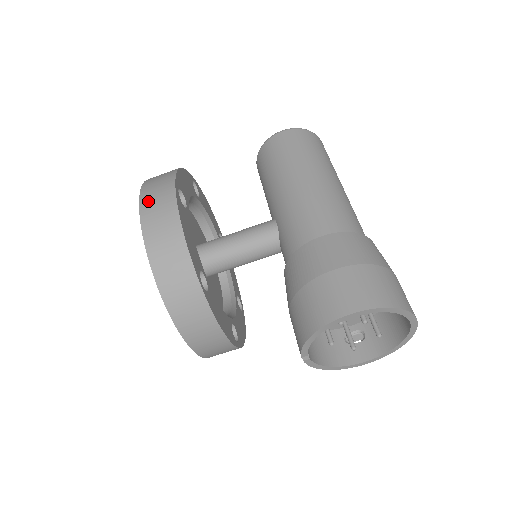
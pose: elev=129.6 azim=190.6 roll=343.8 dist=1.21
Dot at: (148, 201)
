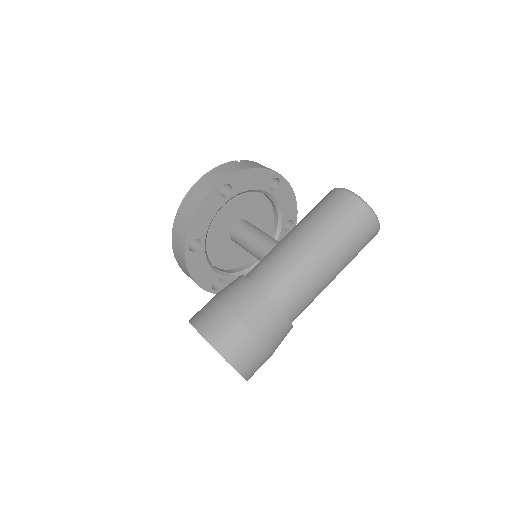
Dot at: (205, 179)
